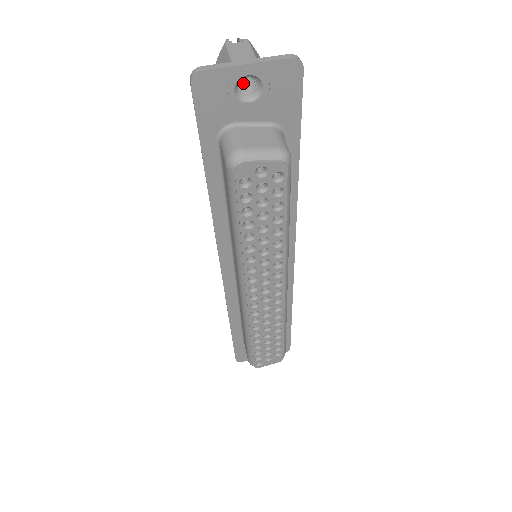
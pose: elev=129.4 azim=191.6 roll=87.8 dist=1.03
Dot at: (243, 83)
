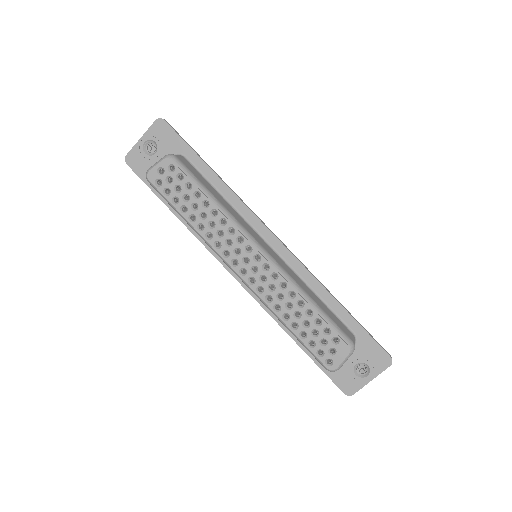
Dot at: occluded
